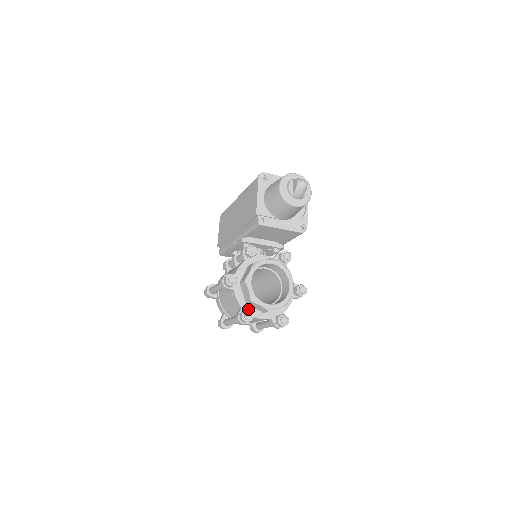
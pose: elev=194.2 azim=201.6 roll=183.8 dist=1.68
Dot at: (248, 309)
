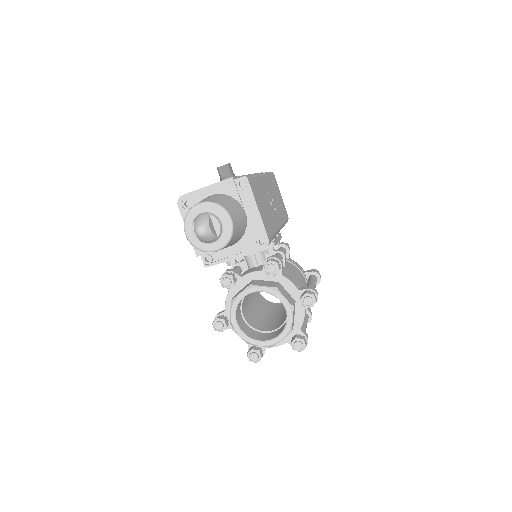
Dot at: occluded
